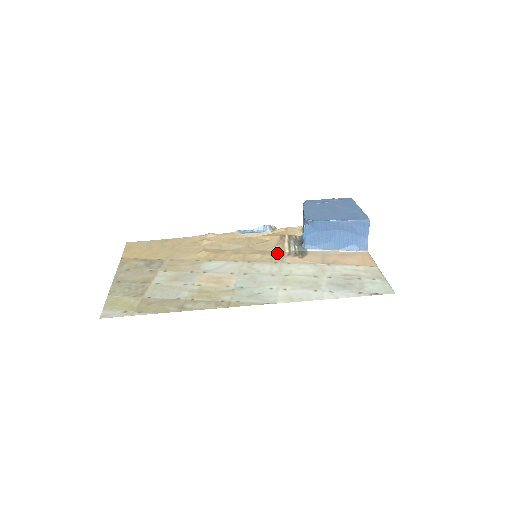
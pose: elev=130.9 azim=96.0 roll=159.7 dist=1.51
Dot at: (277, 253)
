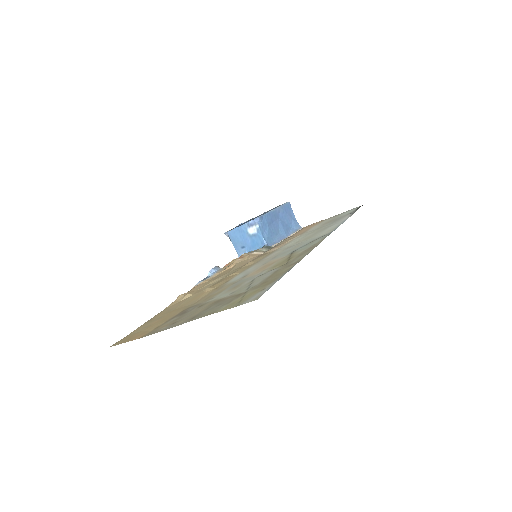
Dot at: (260, 256)
